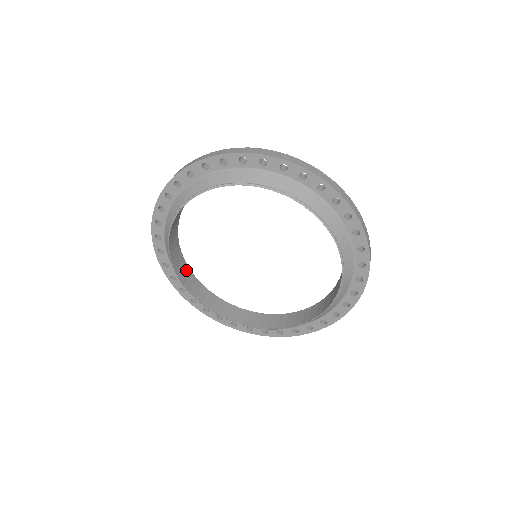
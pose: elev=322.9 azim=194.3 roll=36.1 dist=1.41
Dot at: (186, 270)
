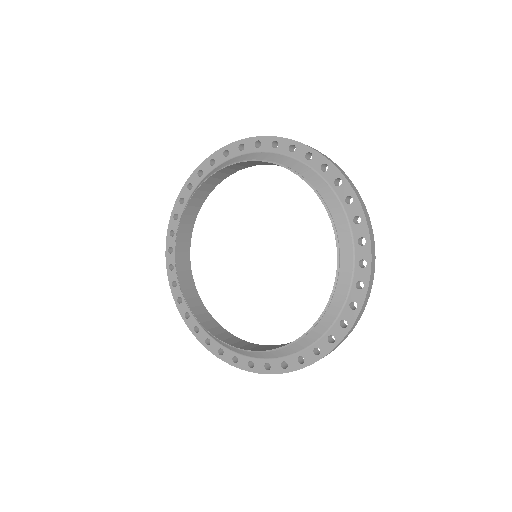
Dot at: (187, 263)
